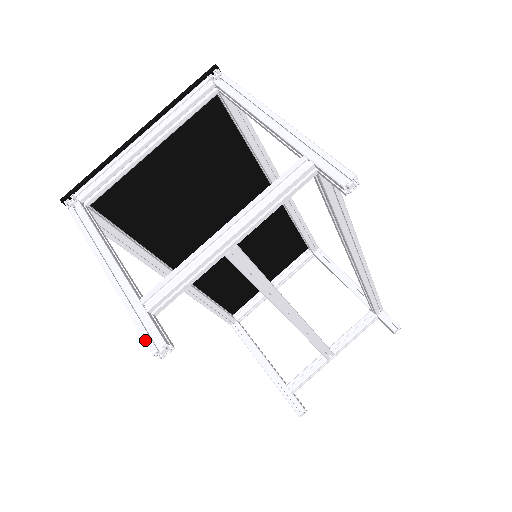
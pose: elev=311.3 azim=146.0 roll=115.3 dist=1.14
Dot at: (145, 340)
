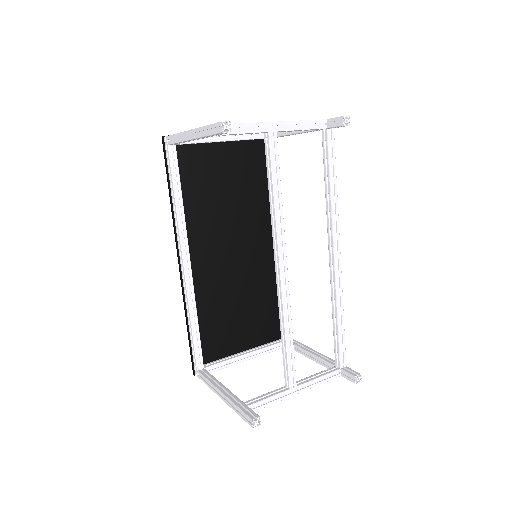
Dot at: (216, 123)
